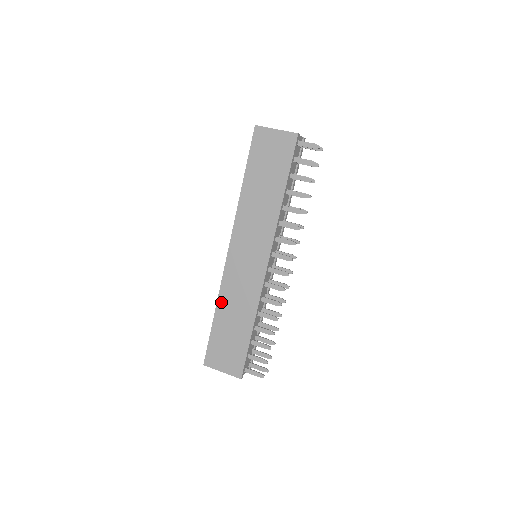
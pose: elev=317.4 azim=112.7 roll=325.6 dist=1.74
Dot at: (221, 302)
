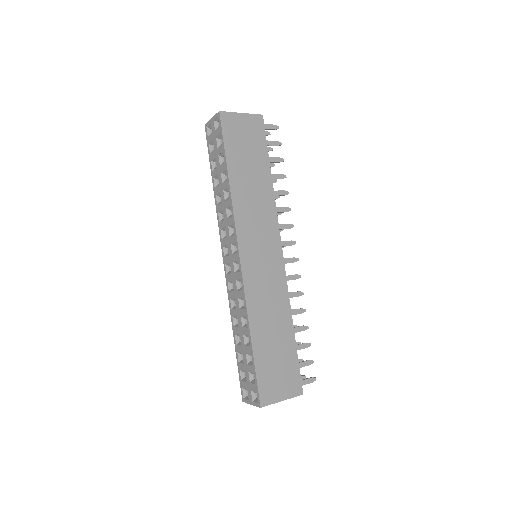
Dot at: (253, 319)
